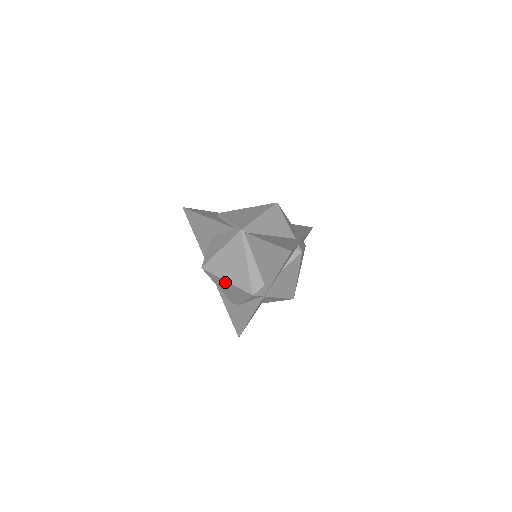
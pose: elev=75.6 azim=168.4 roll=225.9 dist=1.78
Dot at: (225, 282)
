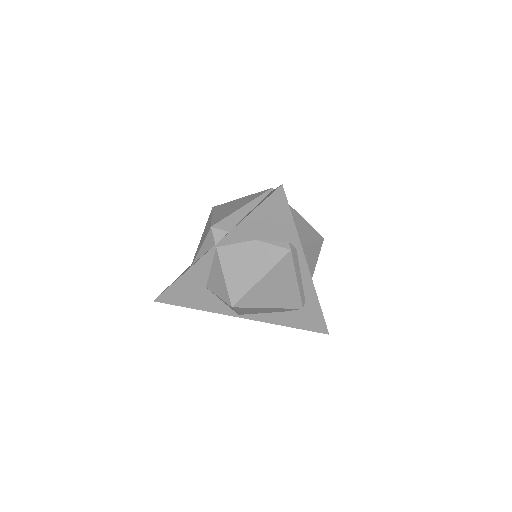
Dot at: (210, 219)
